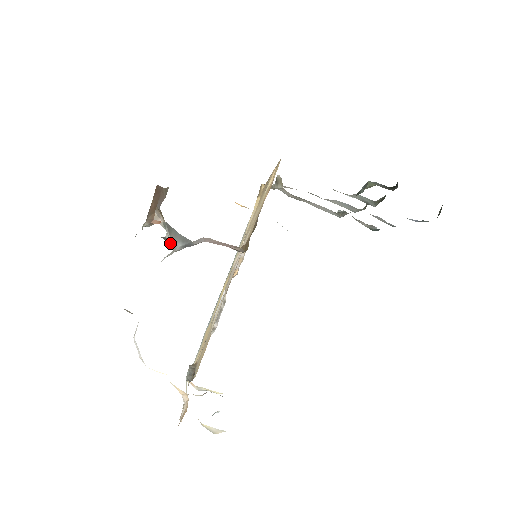
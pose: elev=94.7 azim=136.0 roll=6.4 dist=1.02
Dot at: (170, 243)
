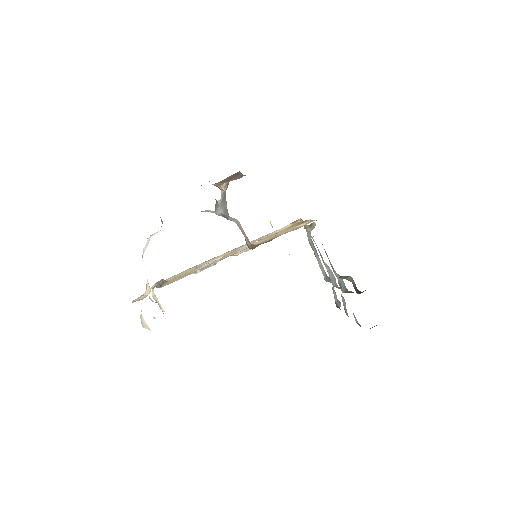
Dot at: (217, 207)
